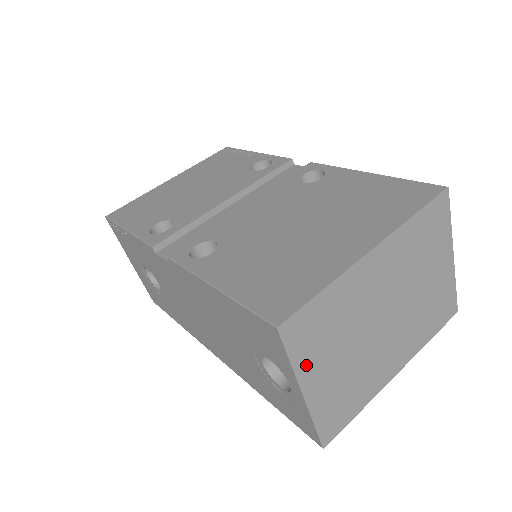
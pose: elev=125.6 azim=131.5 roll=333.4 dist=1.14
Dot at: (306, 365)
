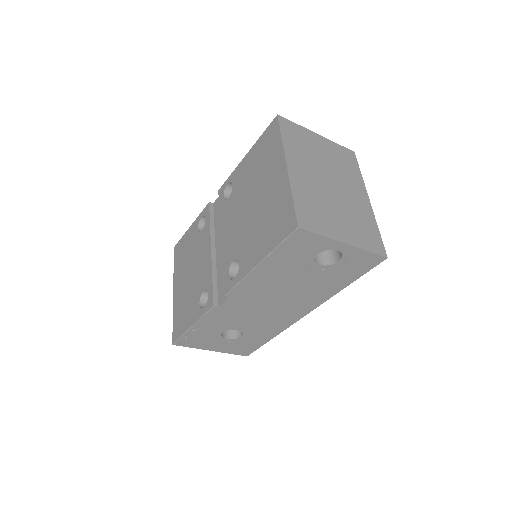
Dot at: (329, 231)
